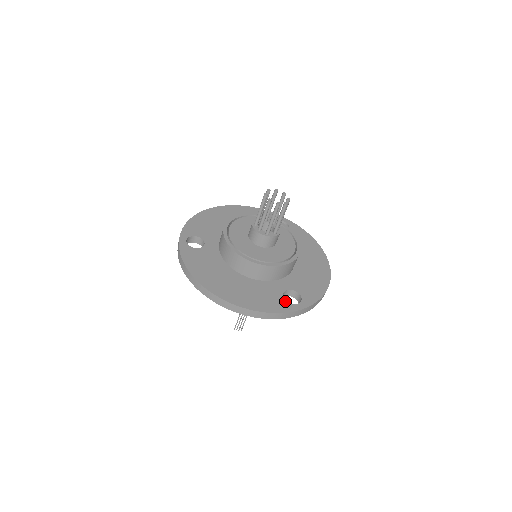
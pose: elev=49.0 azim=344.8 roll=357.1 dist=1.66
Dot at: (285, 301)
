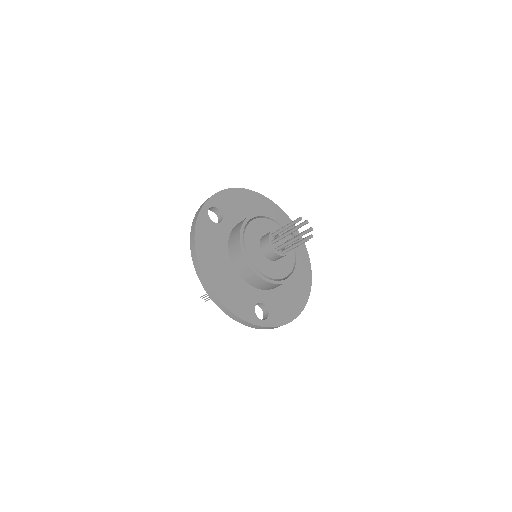
Dot at: (254, 312)
